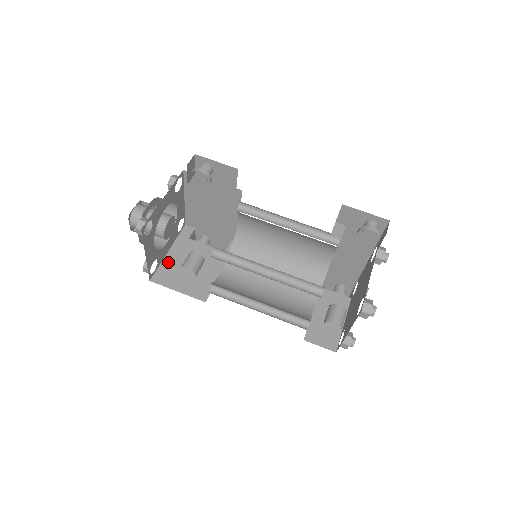
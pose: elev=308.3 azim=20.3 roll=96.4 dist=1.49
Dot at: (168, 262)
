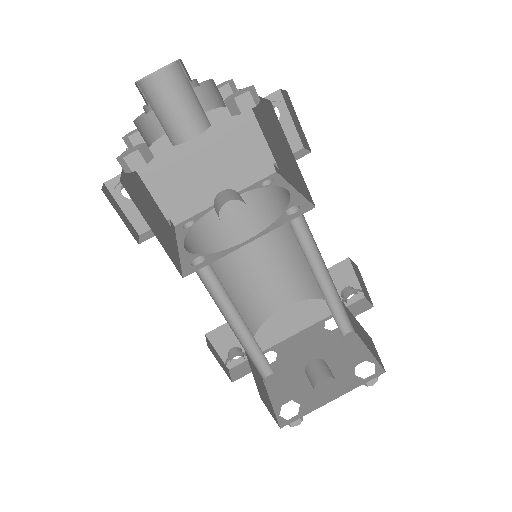
Dot at: (129, 177)
